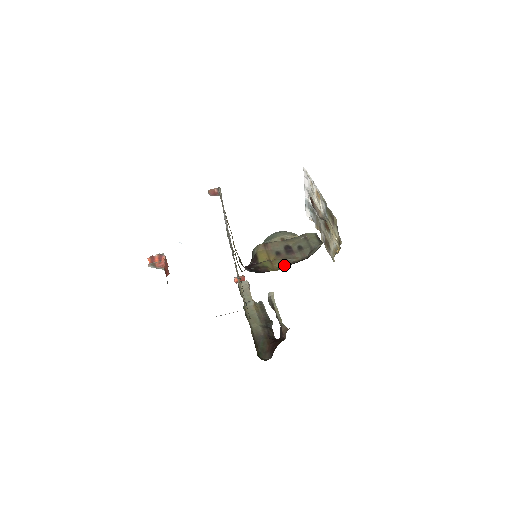
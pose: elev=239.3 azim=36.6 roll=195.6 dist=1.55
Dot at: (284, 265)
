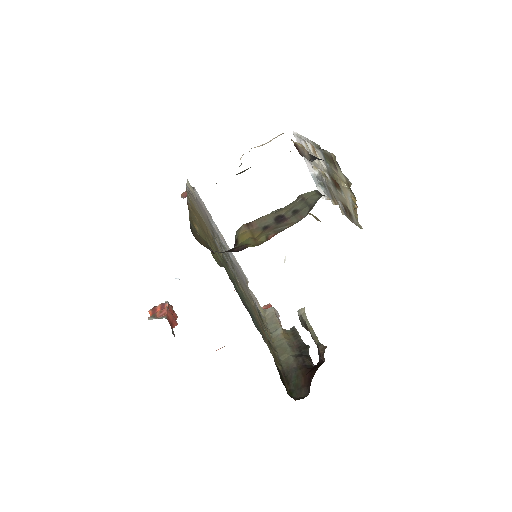
Dot at: (272, 236)
